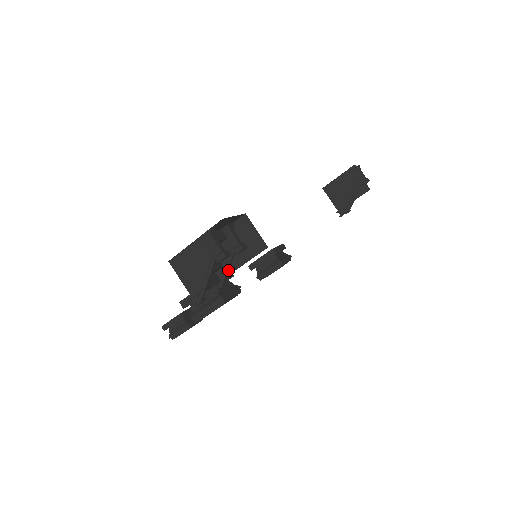
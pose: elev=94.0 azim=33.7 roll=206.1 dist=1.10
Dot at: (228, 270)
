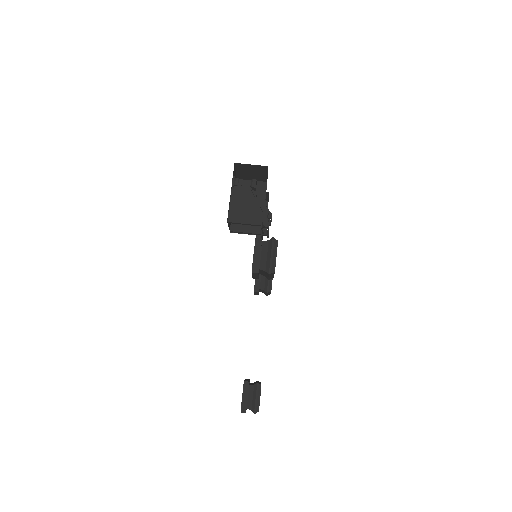
Dot at: occluded
